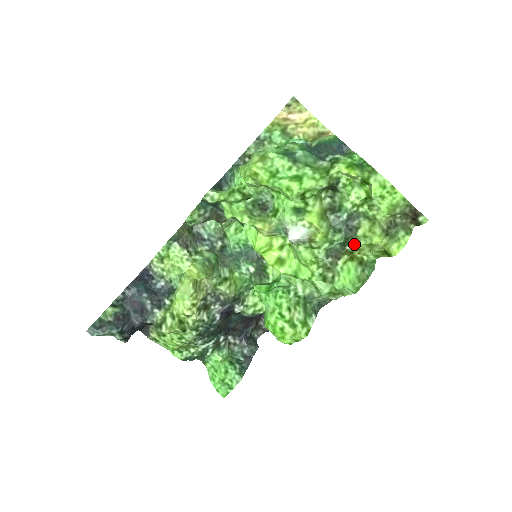
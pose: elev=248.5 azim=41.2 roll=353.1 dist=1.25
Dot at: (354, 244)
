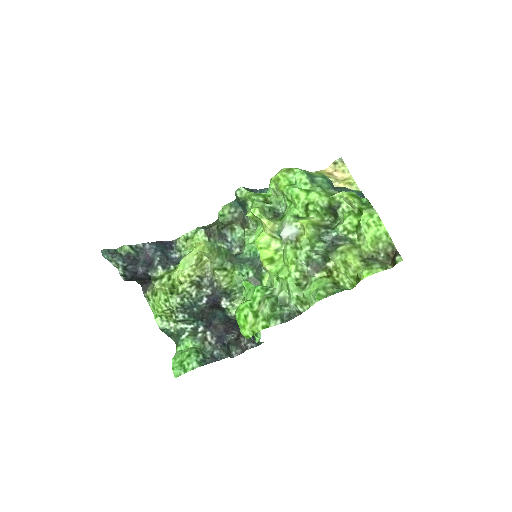
Dot at: (333, 260)
